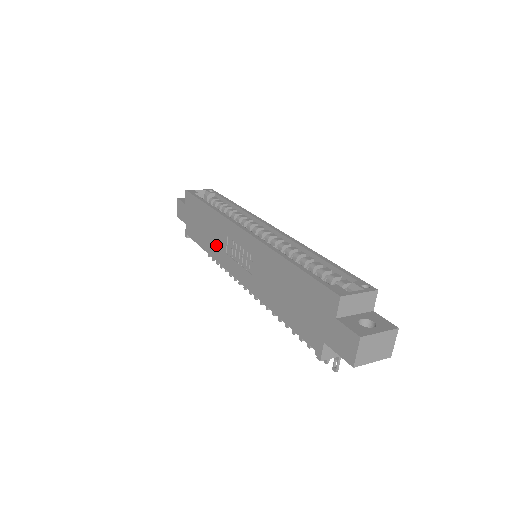
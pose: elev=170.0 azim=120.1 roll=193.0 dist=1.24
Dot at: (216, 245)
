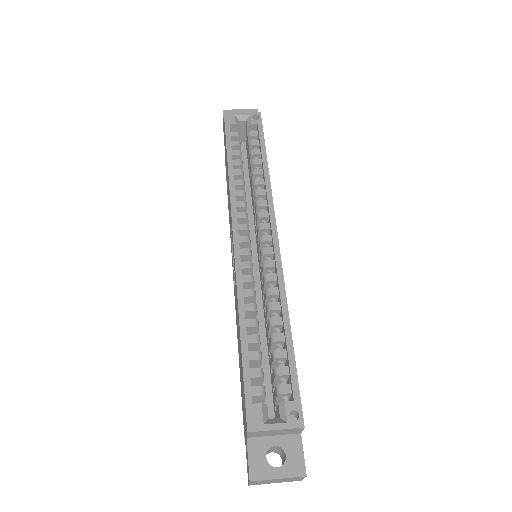
Dot at: (229, 214)
